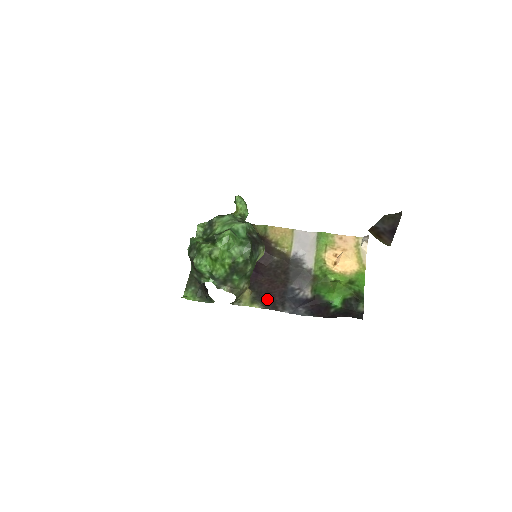
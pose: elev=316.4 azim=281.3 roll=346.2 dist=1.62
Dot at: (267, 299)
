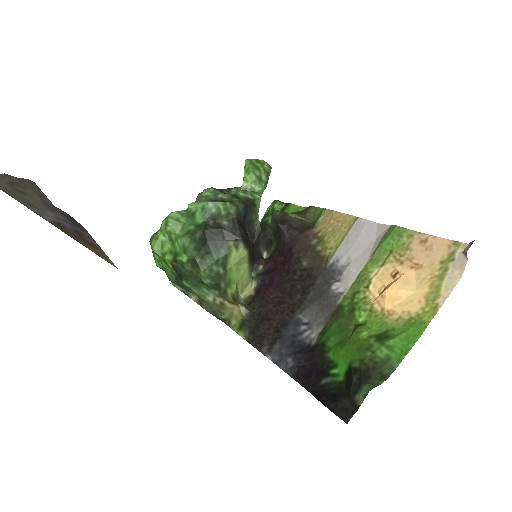
Dot at: (259, 328)
